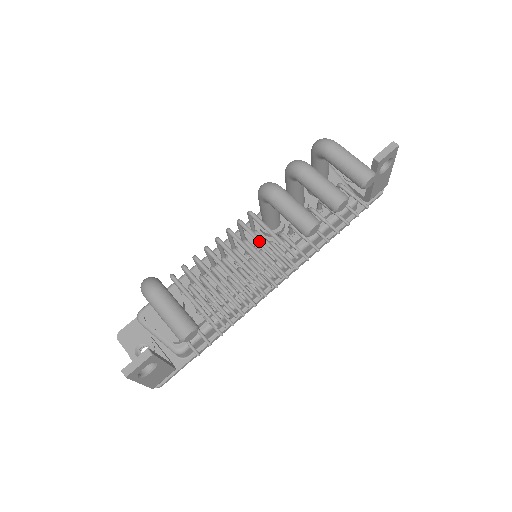
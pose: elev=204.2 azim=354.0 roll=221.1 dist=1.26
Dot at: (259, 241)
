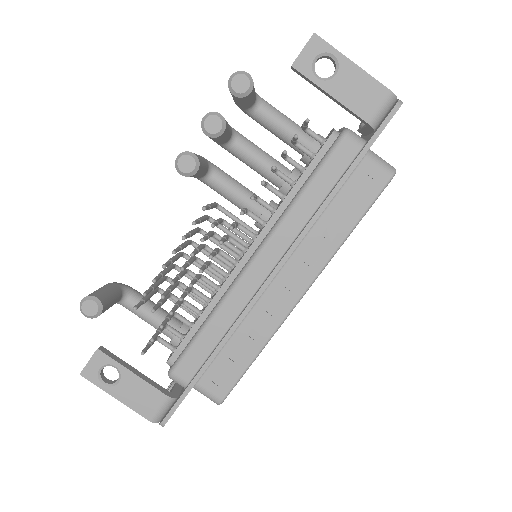
Dot at: occluded
